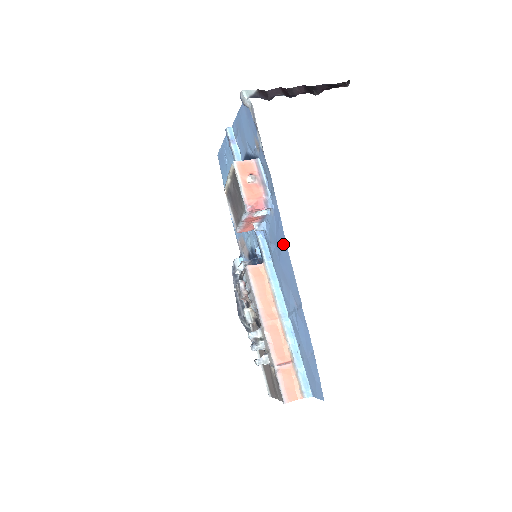
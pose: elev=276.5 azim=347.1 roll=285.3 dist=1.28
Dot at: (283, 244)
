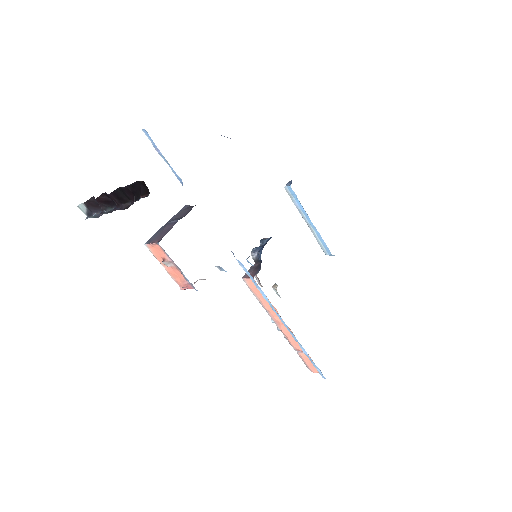
Dot at: occluded
